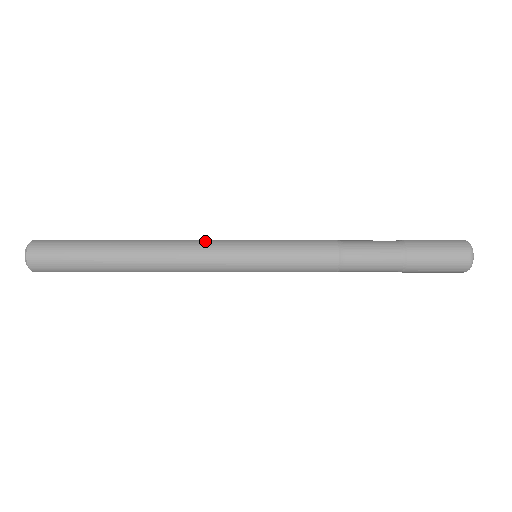
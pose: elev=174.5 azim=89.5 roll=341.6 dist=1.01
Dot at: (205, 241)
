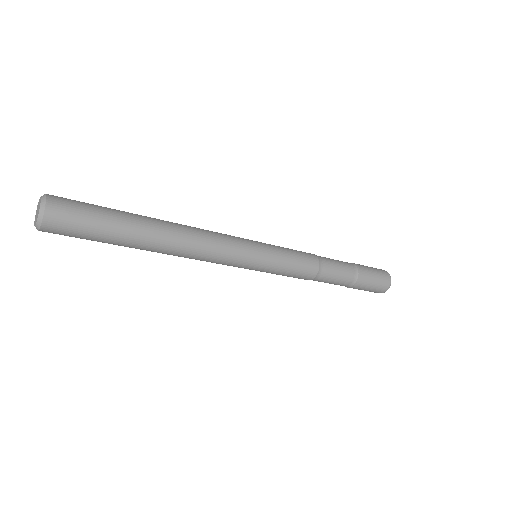
Dot at: occluded
